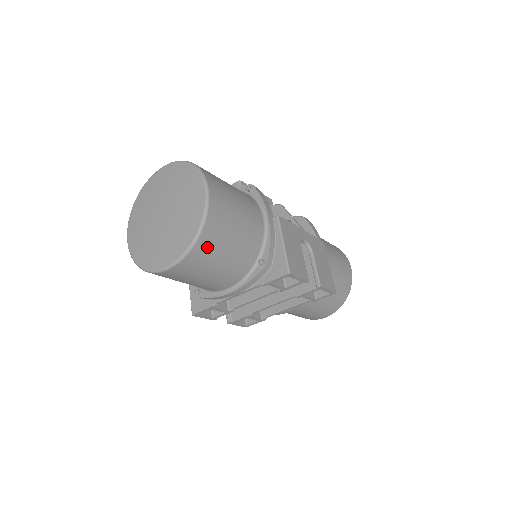
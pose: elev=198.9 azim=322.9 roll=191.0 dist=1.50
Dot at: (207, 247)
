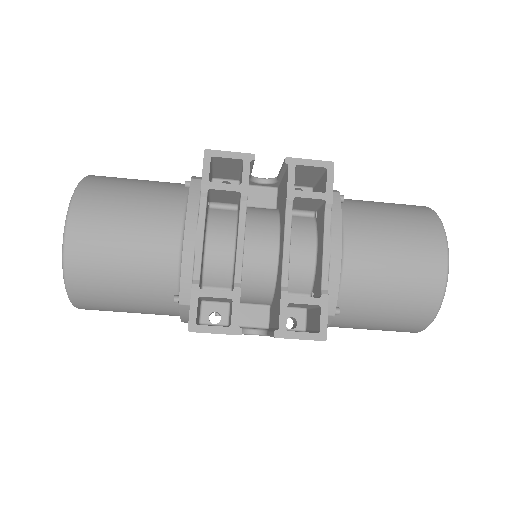
Dot at: (97, 190)
